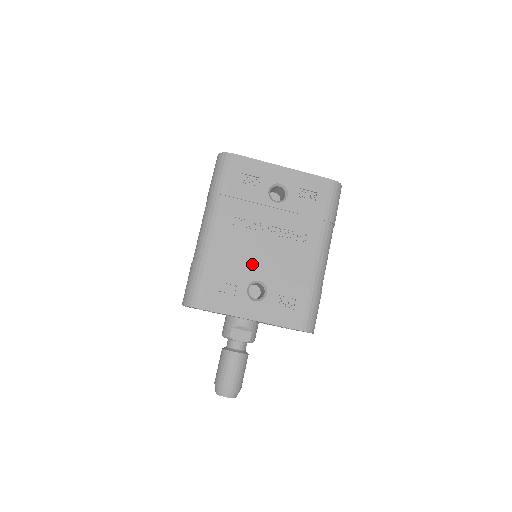
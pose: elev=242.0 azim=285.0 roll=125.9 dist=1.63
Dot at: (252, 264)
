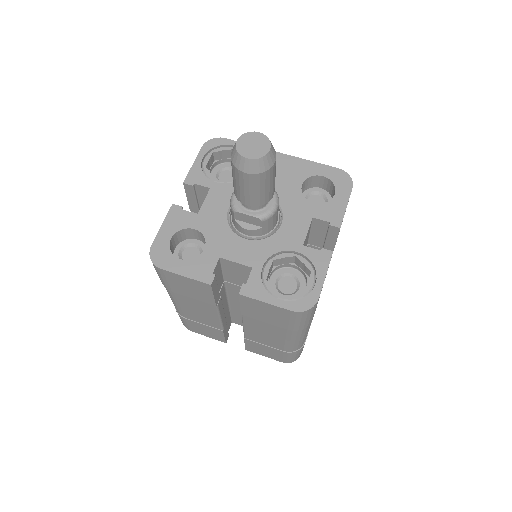
Dot at: occluded
